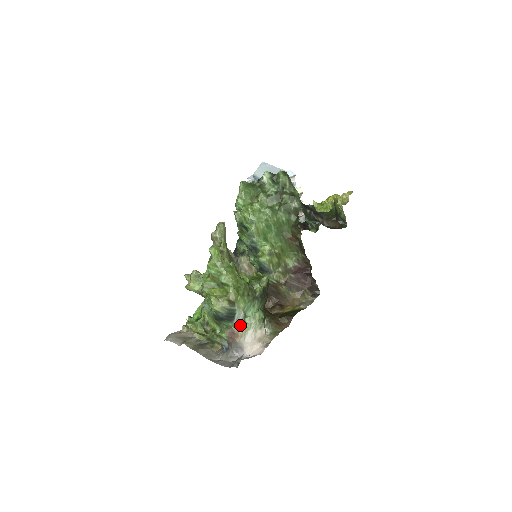
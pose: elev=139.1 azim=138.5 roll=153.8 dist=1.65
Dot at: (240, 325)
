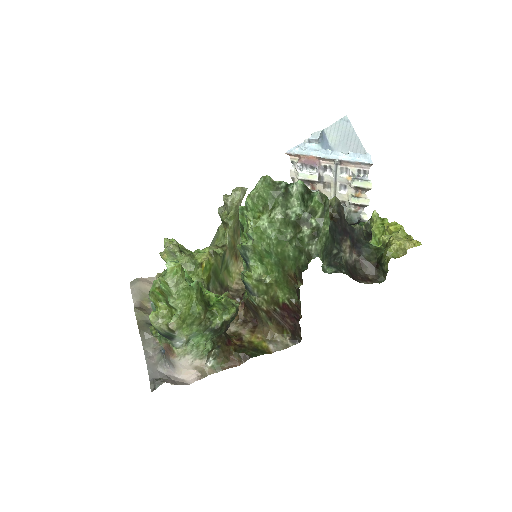
Dot at: (179, 347)
